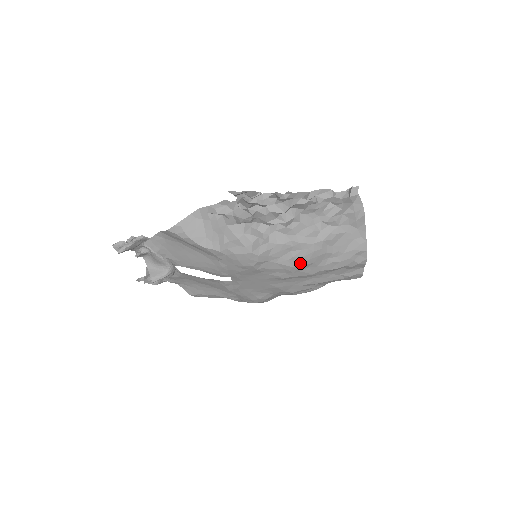
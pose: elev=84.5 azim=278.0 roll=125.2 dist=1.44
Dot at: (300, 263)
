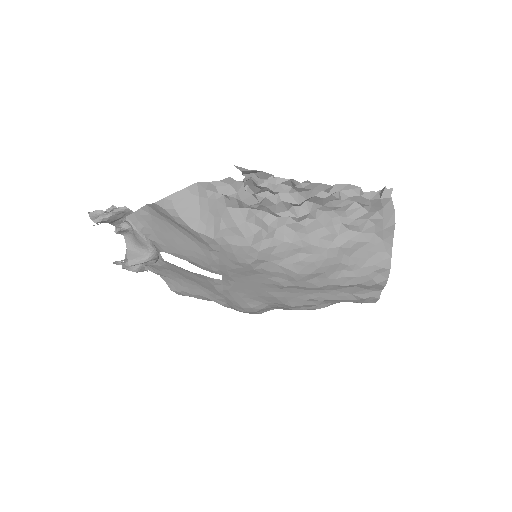
Dot at: (307, 270)
